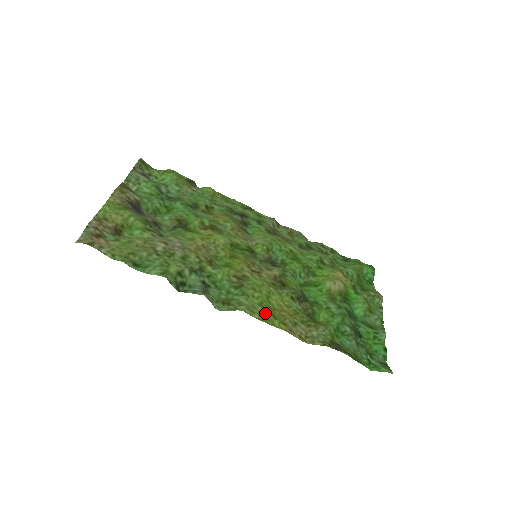
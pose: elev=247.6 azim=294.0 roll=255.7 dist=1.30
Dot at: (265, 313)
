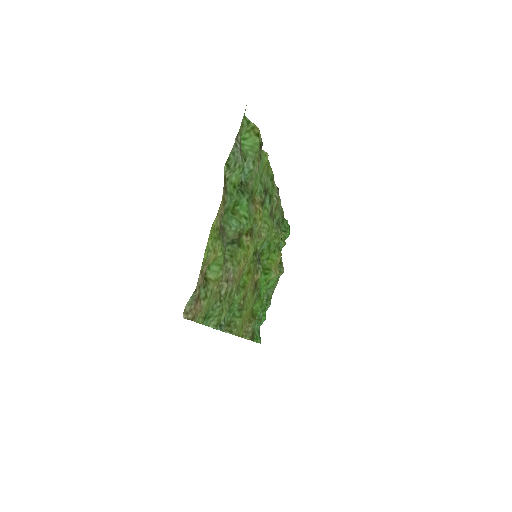
Dot at: (241, 327)
